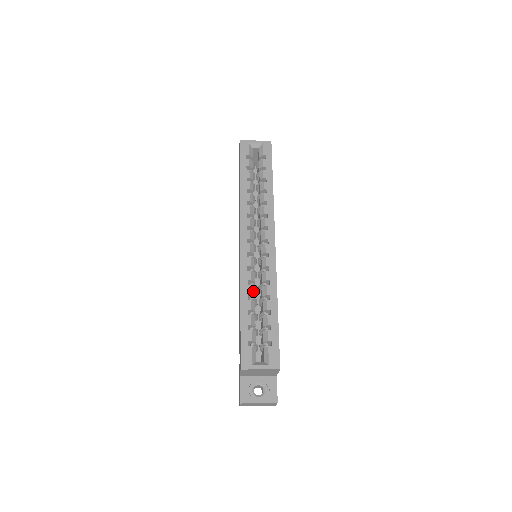
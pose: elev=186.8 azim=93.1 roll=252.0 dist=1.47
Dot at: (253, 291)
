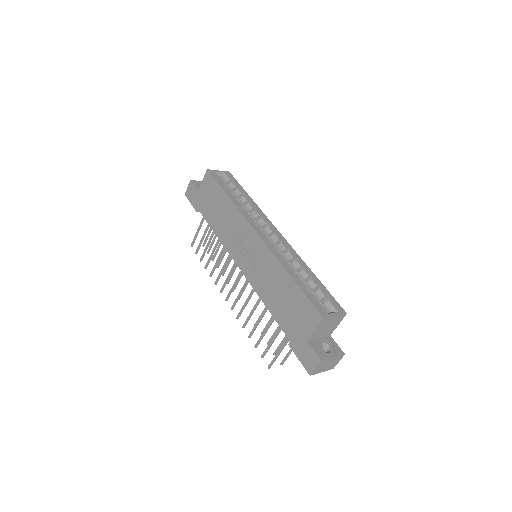
Dot at: (289, 266)
